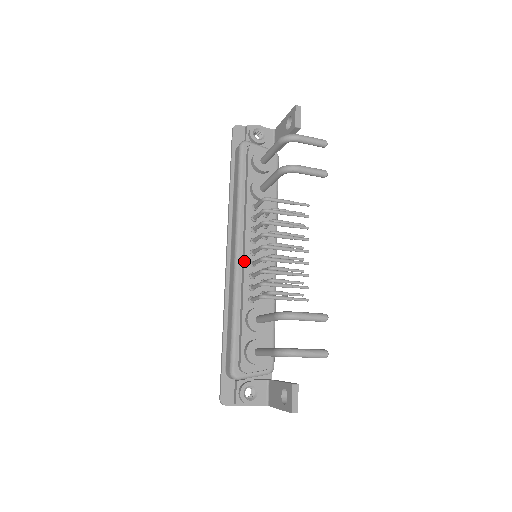
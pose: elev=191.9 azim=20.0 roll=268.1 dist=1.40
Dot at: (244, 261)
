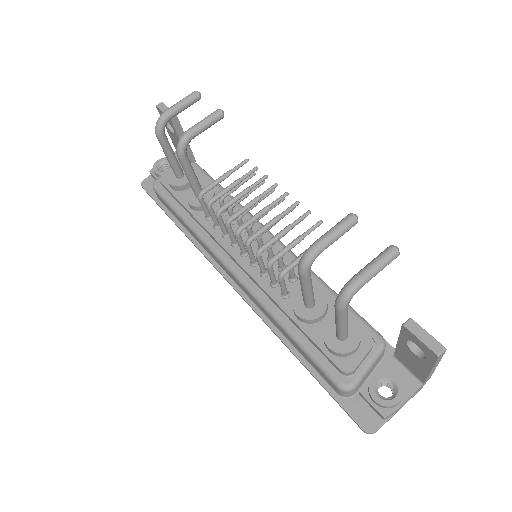
Dot at: (243, 269)
